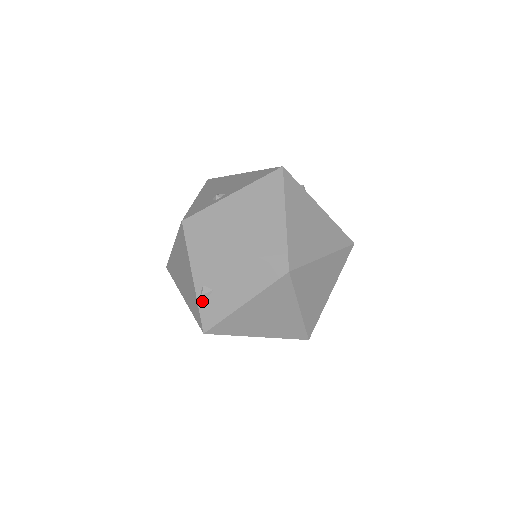
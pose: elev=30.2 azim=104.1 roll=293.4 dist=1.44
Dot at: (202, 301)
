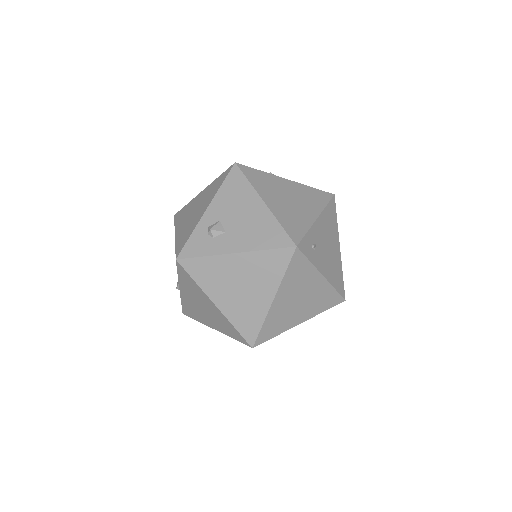
Dot at: occluded
